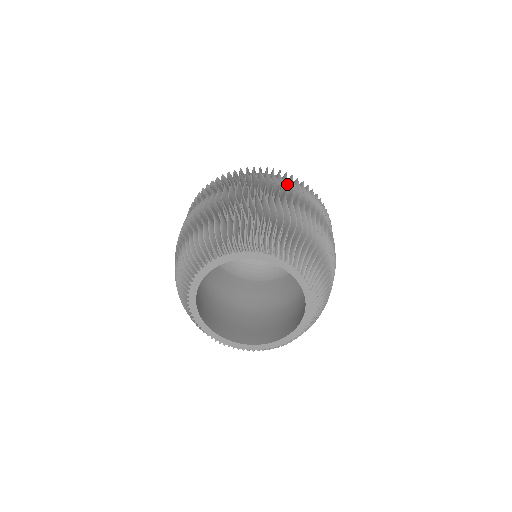
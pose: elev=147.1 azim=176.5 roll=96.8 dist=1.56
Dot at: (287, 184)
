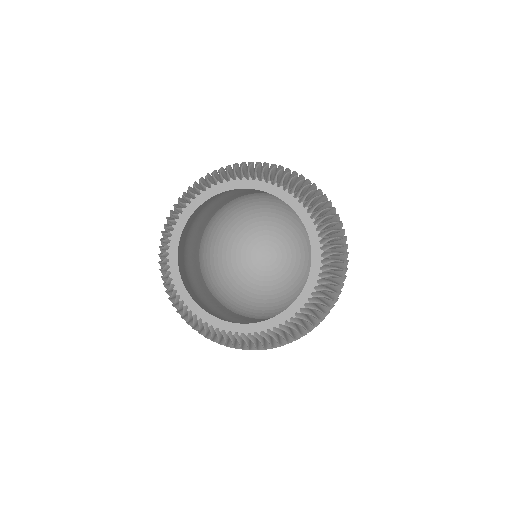
Dot at: occluded
